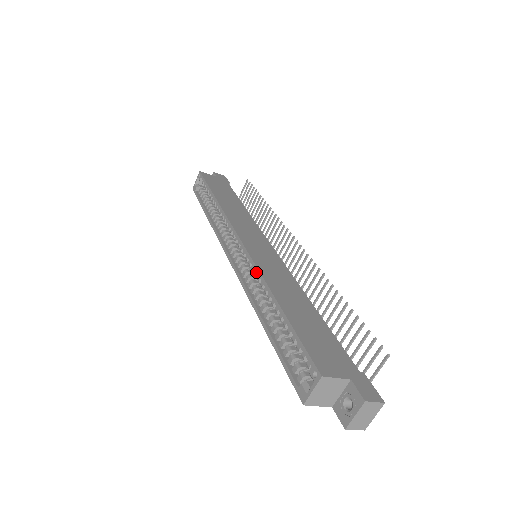
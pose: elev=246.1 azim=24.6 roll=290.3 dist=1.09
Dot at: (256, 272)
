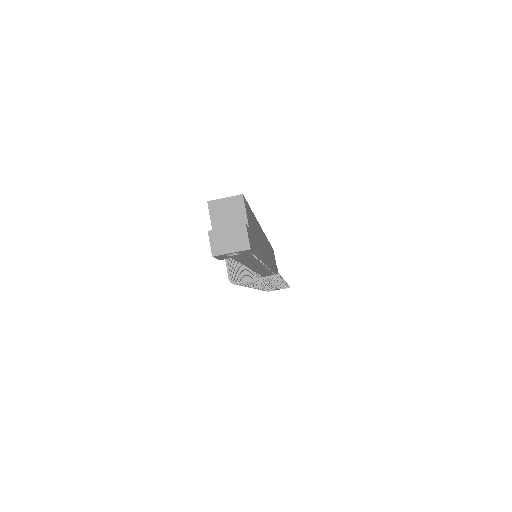
Dot at: occluded
